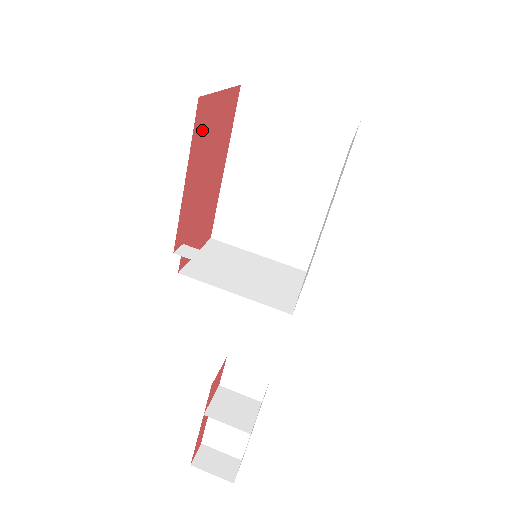
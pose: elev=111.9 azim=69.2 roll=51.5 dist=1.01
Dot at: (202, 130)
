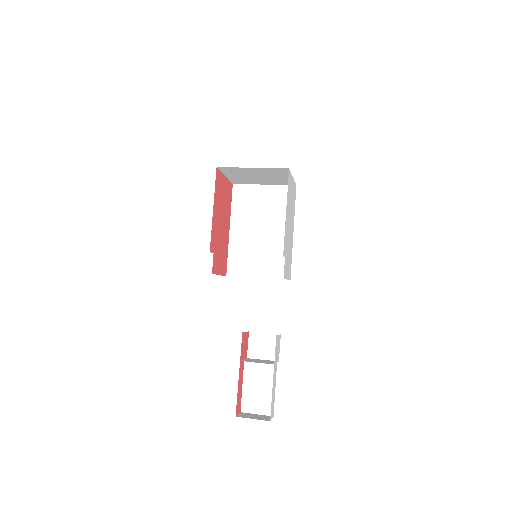
Dot at: (218, 188)
